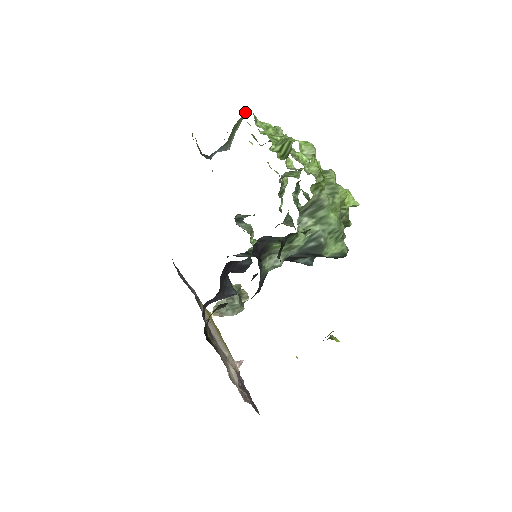
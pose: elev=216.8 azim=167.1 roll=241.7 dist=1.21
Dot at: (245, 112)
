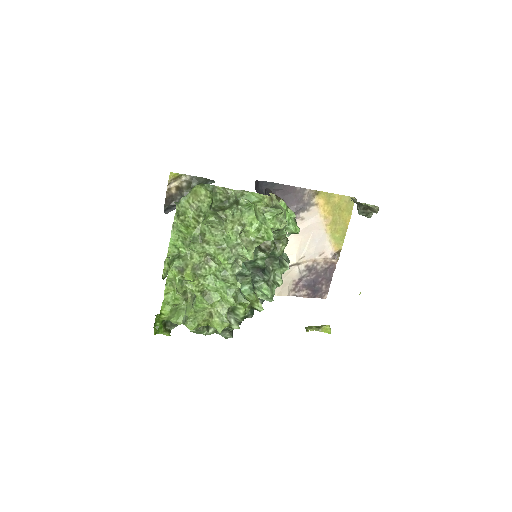
Dot at: (181, 198)
